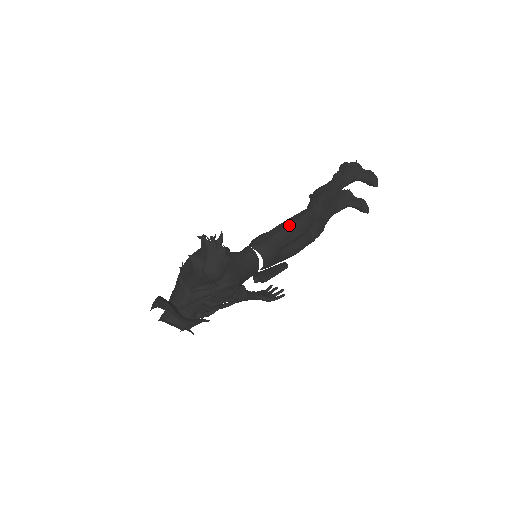
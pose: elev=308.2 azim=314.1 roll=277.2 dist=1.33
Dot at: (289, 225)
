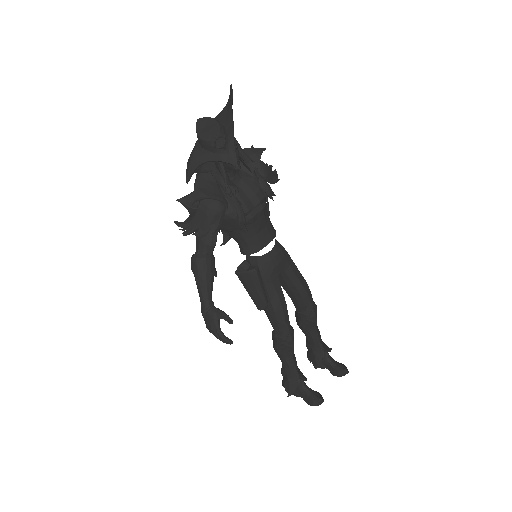
Dot at: occluded
